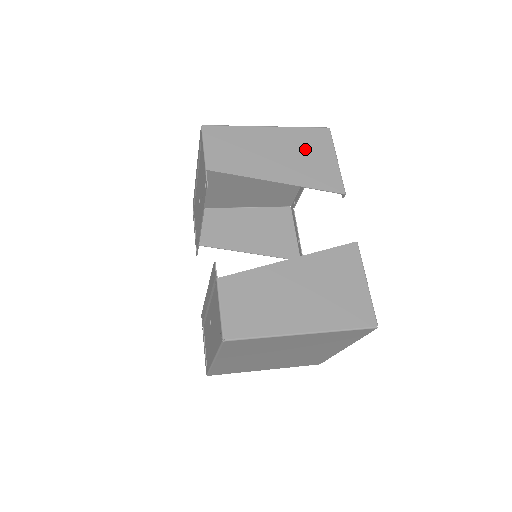
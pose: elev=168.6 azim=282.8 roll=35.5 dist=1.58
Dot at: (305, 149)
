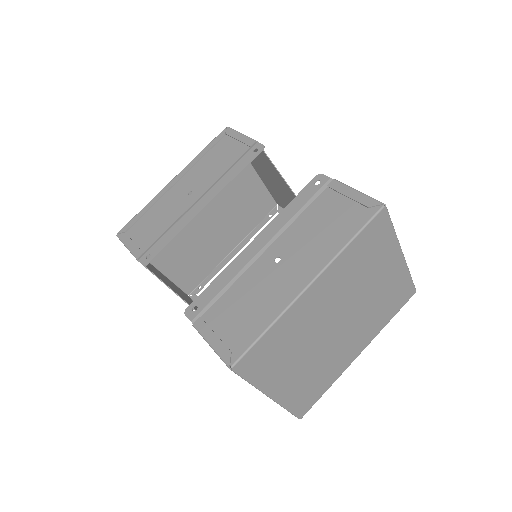
Dot at: occluded
